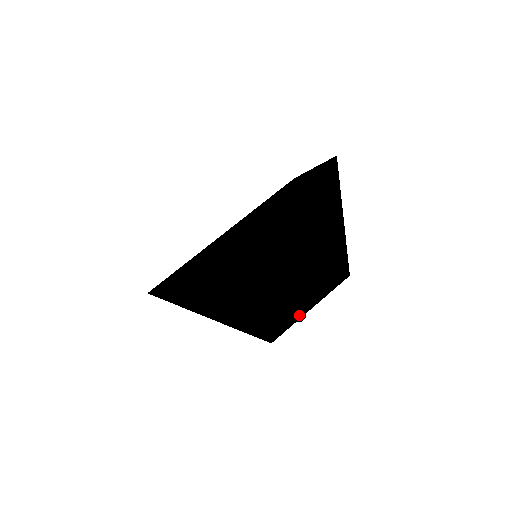
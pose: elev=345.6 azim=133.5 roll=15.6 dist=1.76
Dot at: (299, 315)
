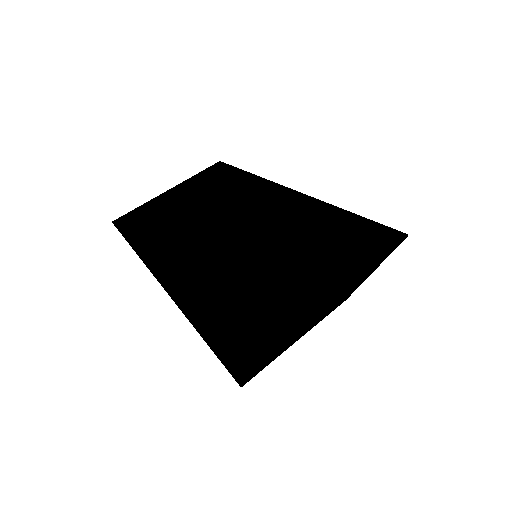
Dot at: (279, 355)
